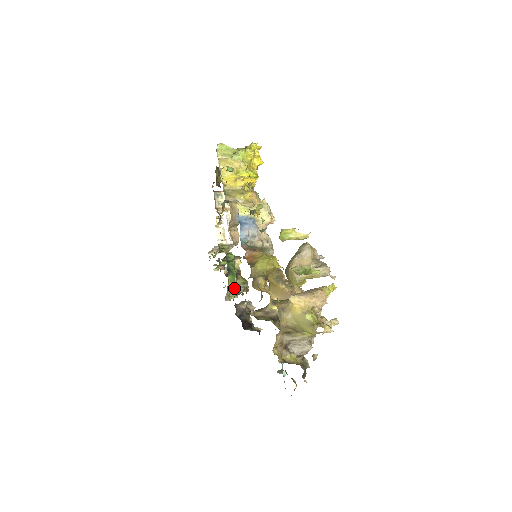
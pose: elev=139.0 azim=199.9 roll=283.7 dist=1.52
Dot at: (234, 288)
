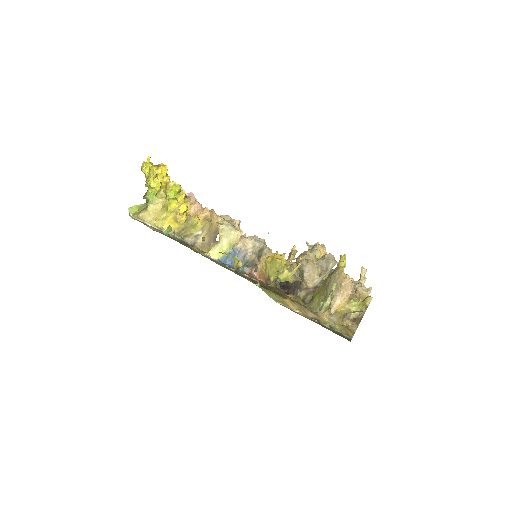
Dot at: occluded
